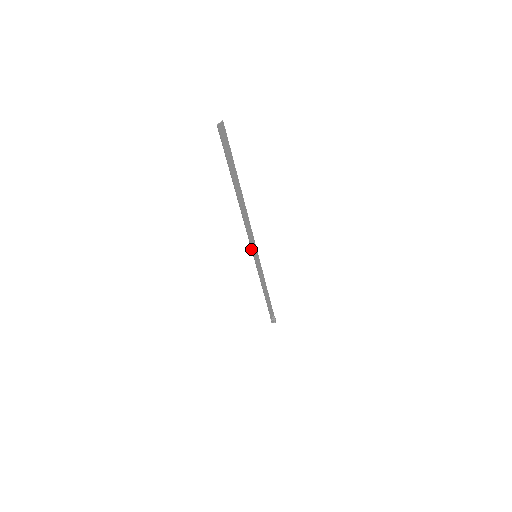
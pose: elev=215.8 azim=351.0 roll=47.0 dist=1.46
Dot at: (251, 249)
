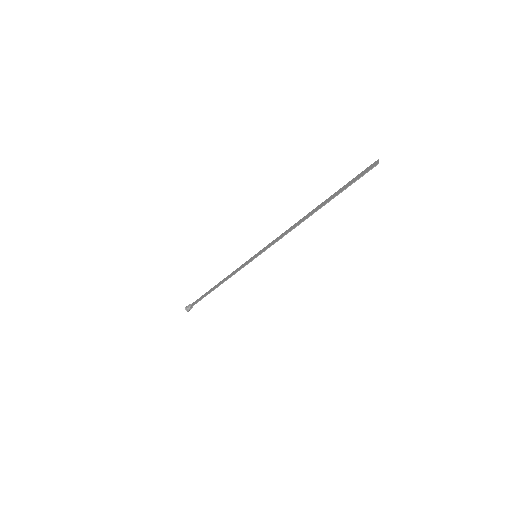
Dot at: (264, 251)
